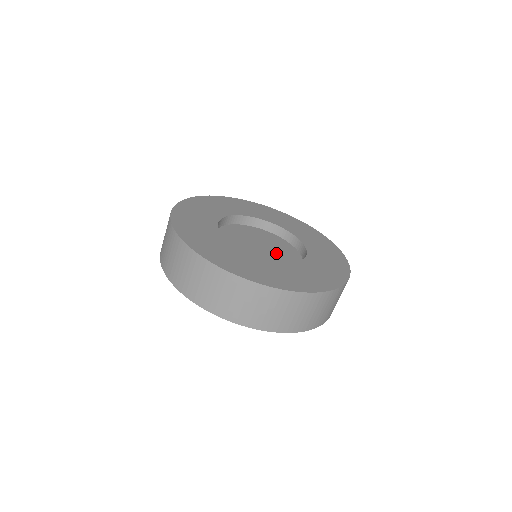
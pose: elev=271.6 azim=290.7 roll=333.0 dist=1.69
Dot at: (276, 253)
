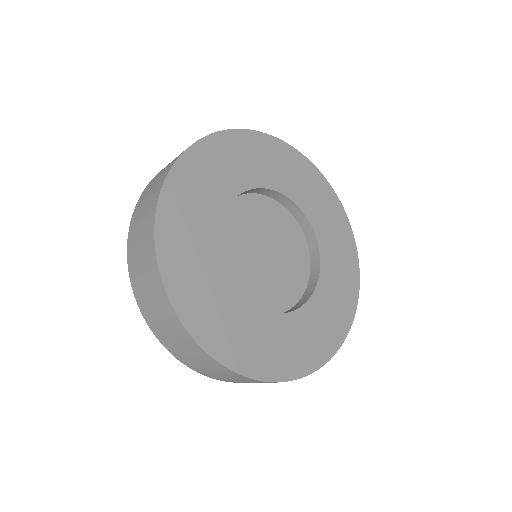
Dot at: (277, 273)
